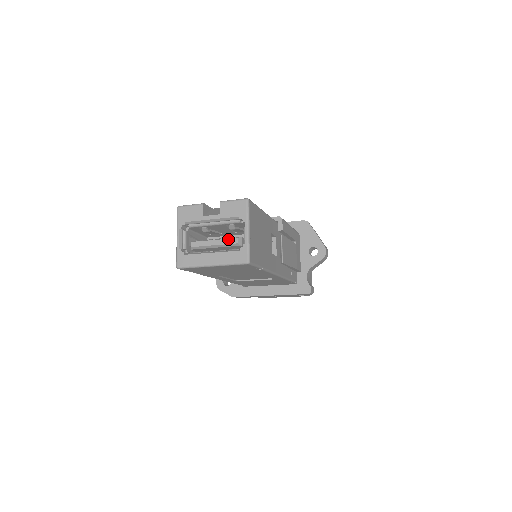
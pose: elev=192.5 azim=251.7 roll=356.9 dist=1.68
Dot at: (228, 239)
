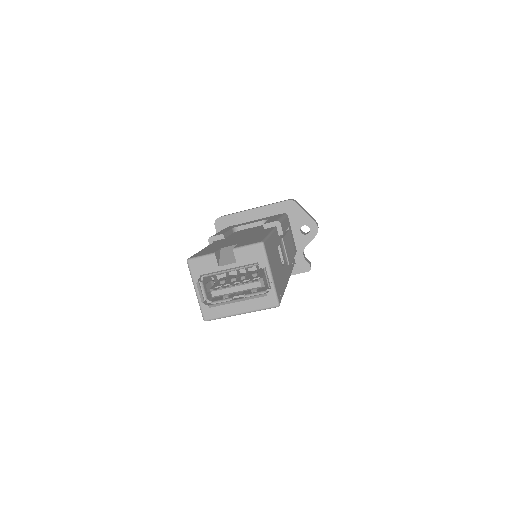
Dot at: (250, 284)
